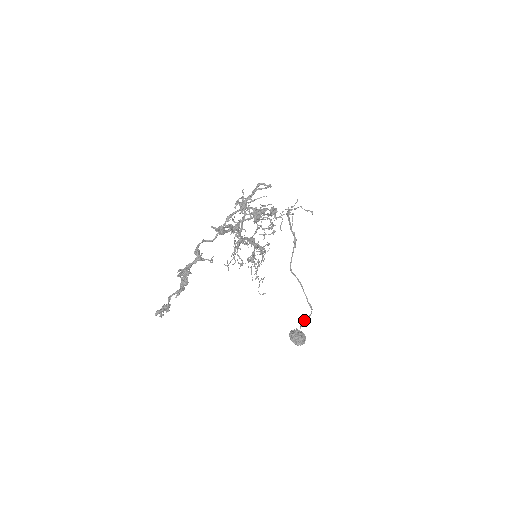
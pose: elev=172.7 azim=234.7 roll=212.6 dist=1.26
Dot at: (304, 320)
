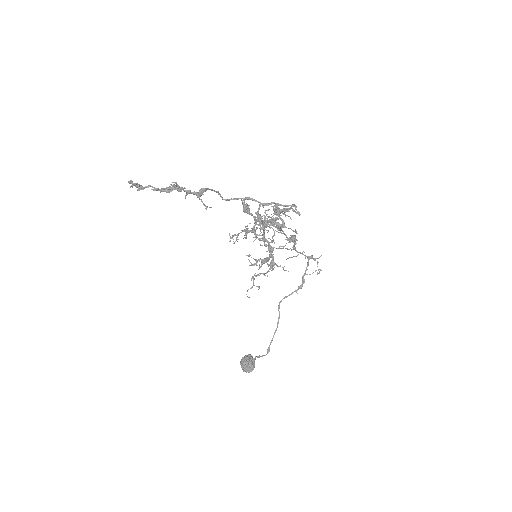
Dot at: occluded
